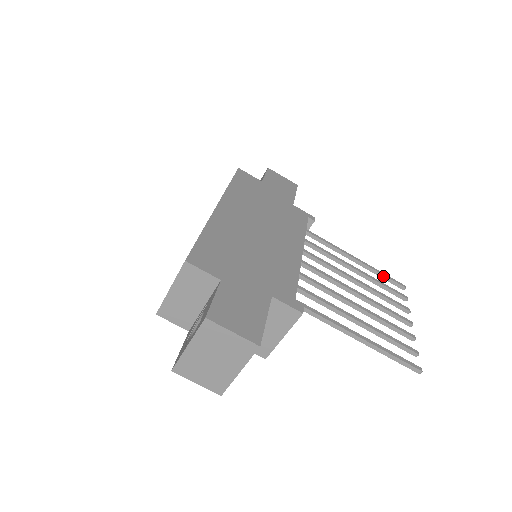
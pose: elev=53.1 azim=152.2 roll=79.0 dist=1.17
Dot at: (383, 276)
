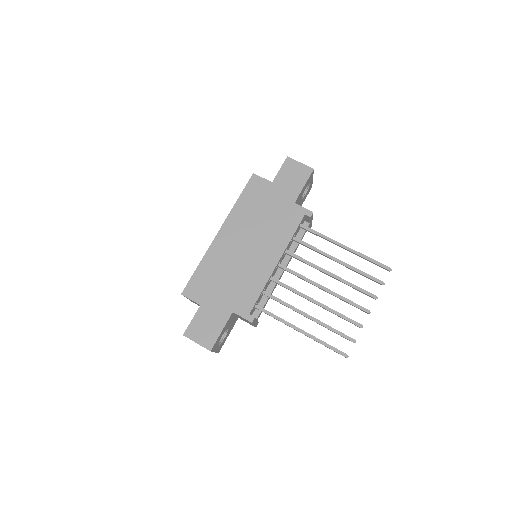
Dot at: (369, 261)
